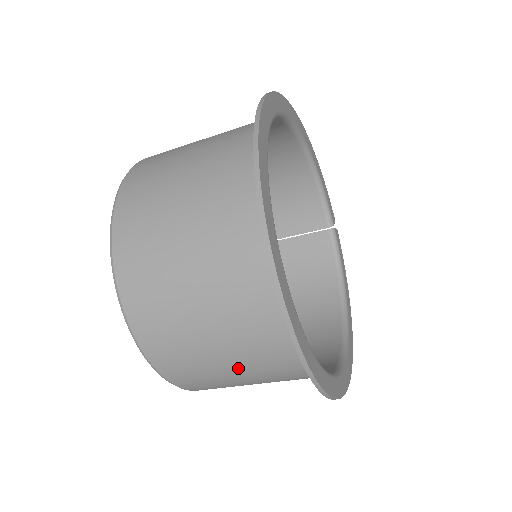
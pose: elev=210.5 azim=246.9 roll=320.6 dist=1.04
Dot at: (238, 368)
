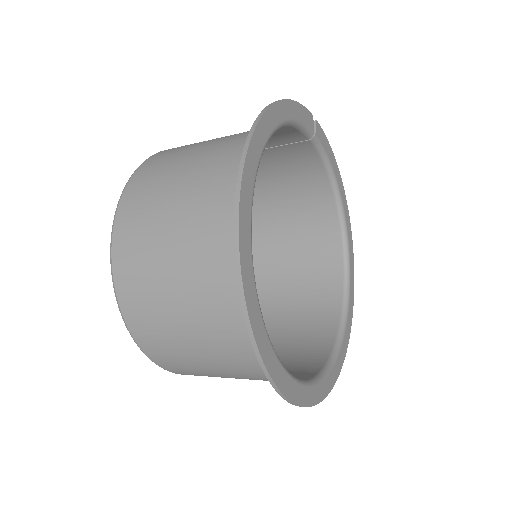
Dot at: (280, 353)
